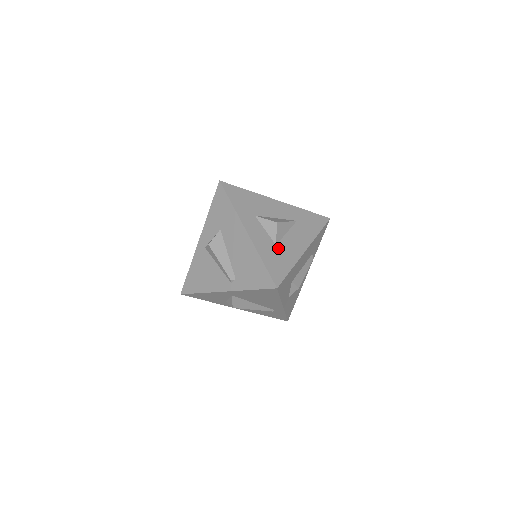
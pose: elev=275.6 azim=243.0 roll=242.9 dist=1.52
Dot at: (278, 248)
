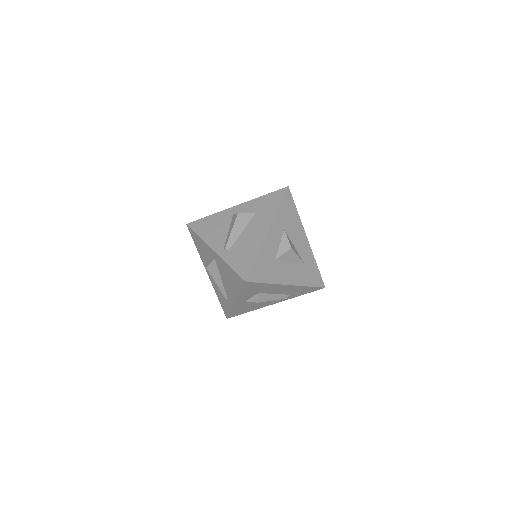
Dot at: (274, 263)
